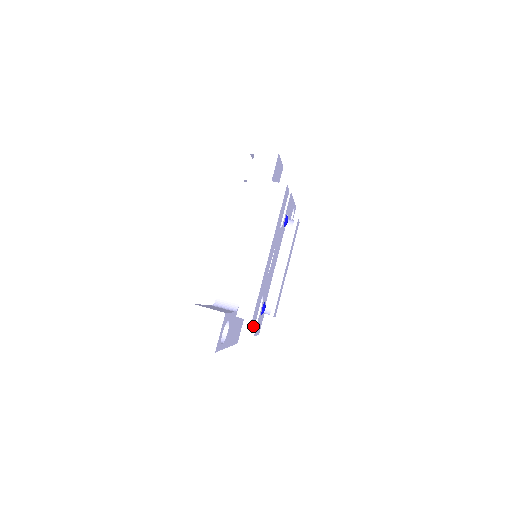
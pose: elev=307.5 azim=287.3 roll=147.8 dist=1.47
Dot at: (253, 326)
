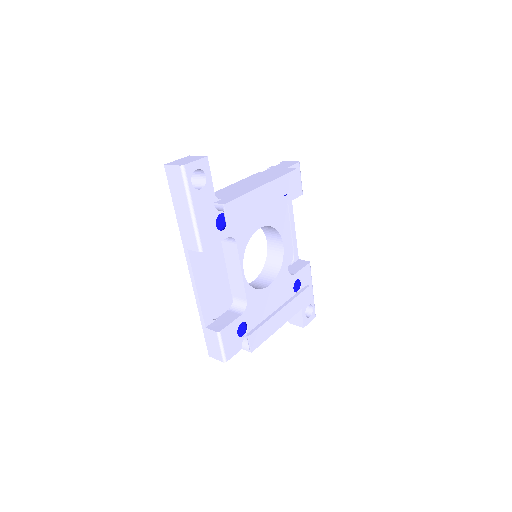
Dot at: (224, 325)
